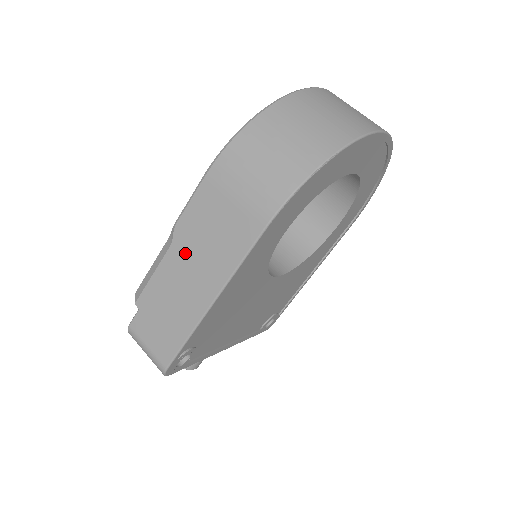
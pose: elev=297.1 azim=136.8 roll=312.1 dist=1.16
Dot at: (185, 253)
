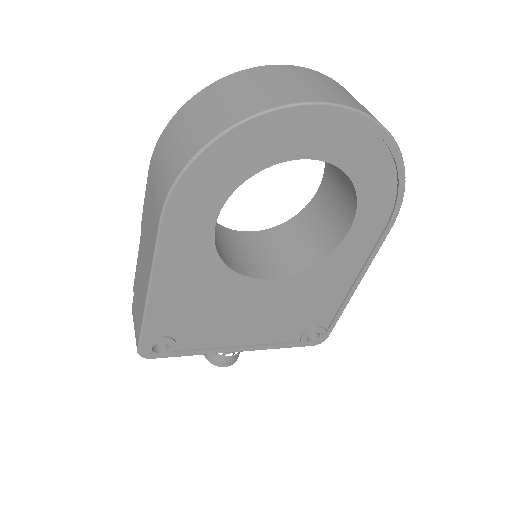
Dot at: (143, 243)
